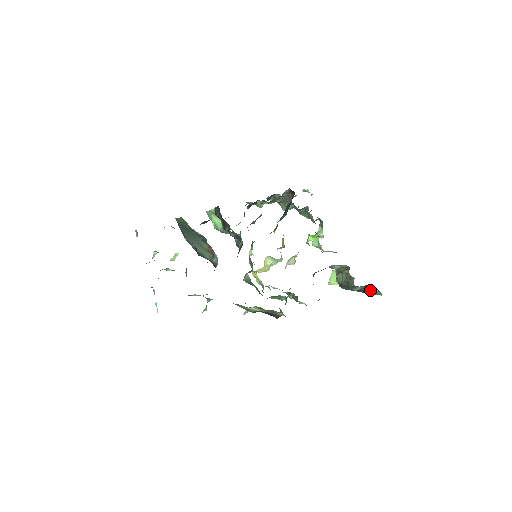
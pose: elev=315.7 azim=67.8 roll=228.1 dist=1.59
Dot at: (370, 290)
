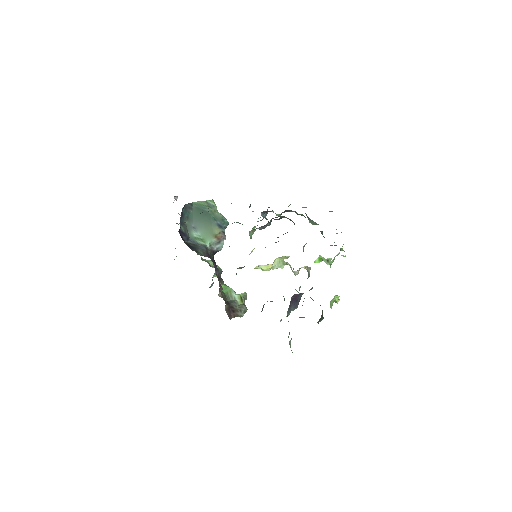
Dot at: occluded
